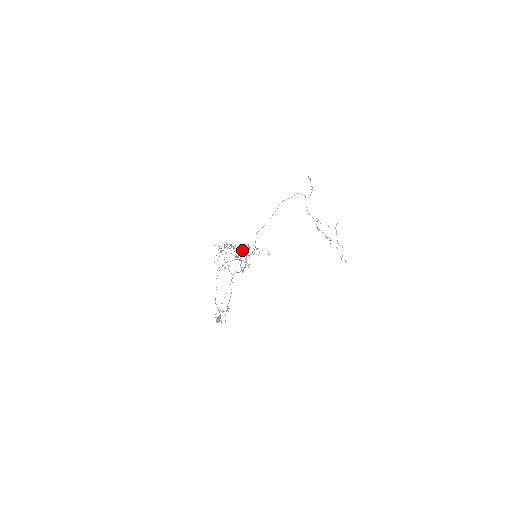
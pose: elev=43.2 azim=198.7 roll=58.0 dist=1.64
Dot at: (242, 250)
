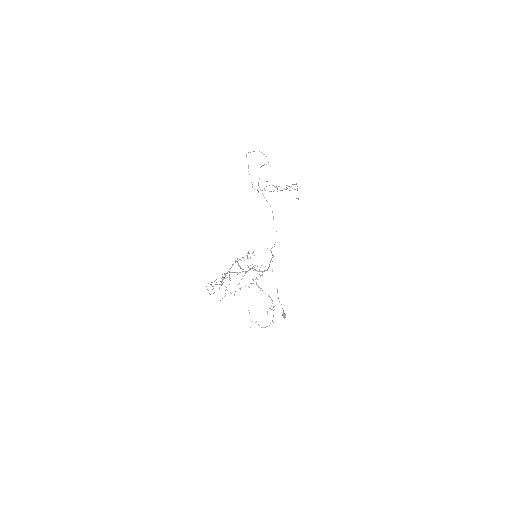
Dot at: (225, 275)
